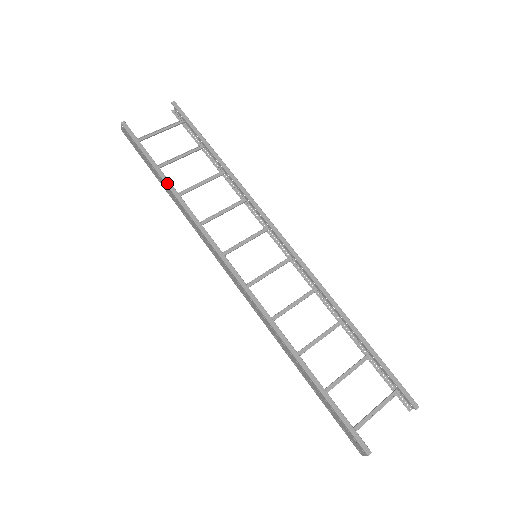
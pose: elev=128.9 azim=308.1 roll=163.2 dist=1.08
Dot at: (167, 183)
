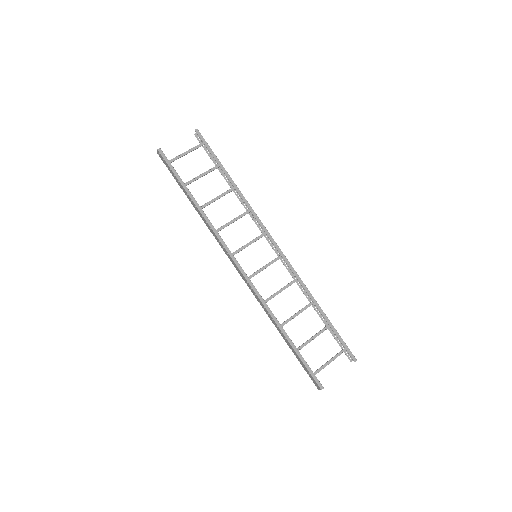
Dot at: (193, 201)
